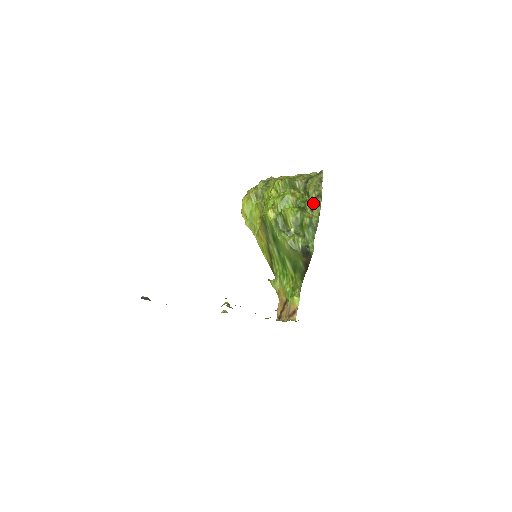
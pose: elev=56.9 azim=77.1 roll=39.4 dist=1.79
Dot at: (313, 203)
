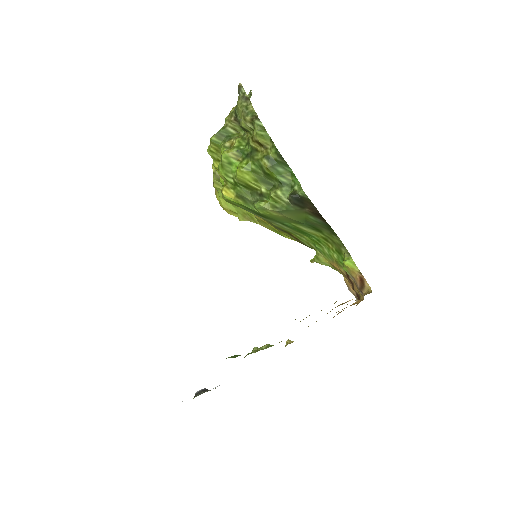
Dot at: (254, 135)
